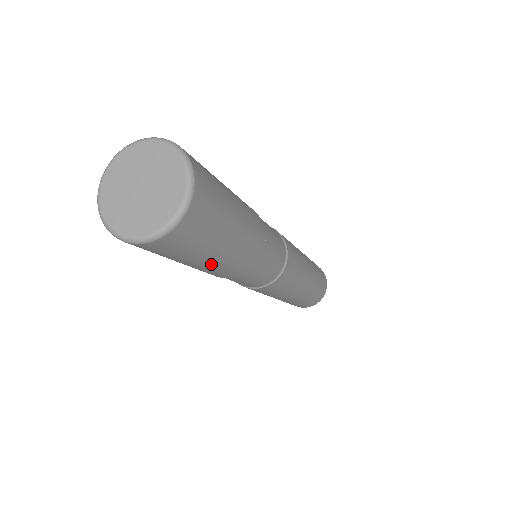
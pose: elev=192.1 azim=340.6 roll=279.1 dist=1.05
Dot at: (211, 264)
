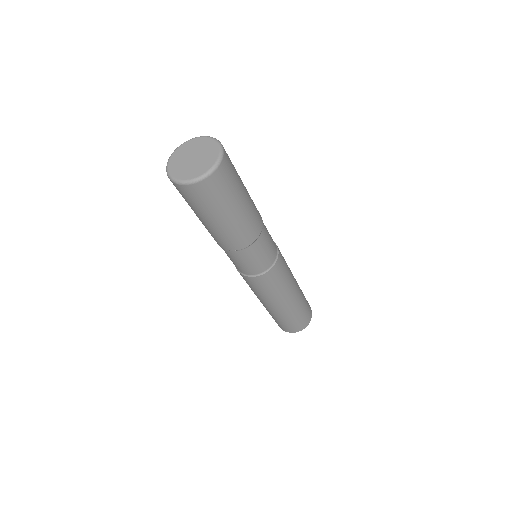
Dot at: (214, 226)
